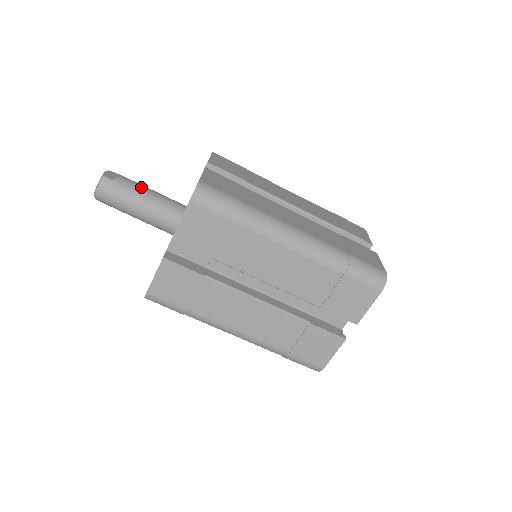
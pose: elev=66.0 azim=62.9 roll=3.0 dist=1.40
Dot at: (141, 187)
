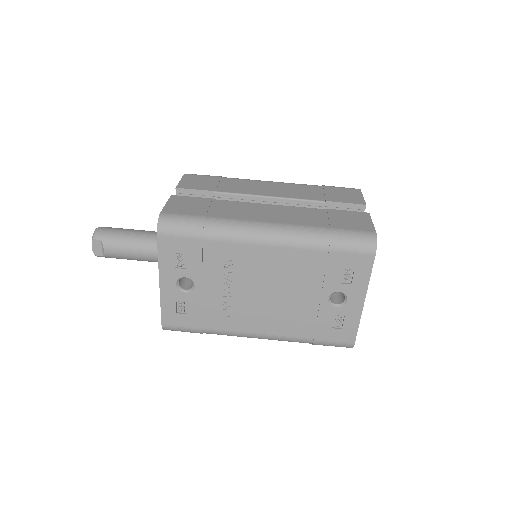
Dot at: occluded
